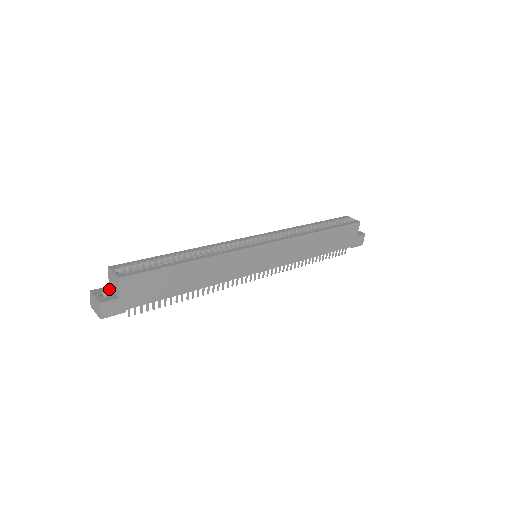
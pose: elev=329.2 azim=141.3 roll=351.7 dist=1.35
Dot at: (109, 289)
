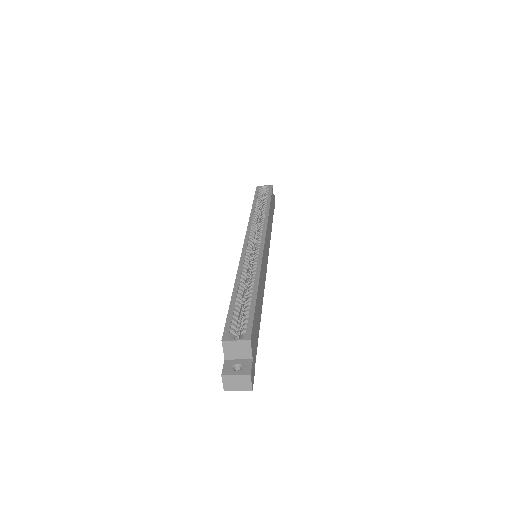
Dot at: (231, 361)
